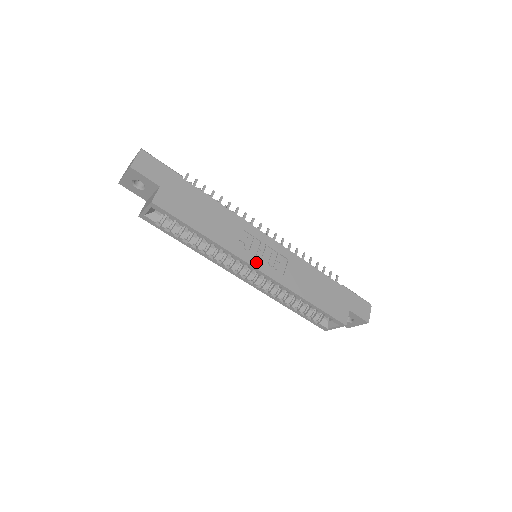
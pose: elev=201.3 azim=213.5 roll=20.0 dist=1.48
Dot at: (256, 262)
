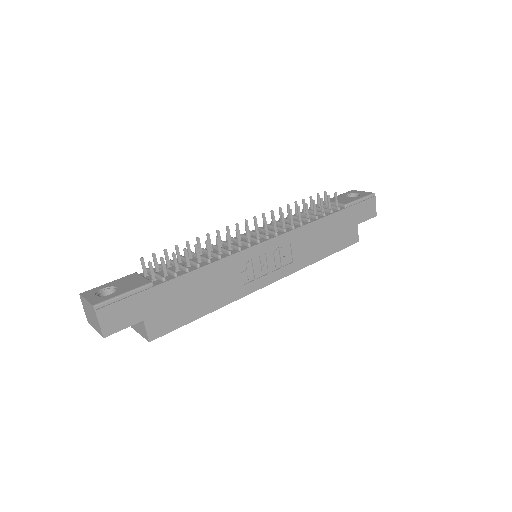
Dot at: (265, 280)
